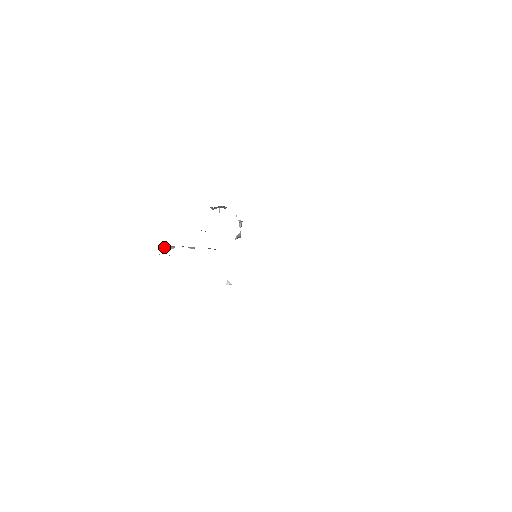
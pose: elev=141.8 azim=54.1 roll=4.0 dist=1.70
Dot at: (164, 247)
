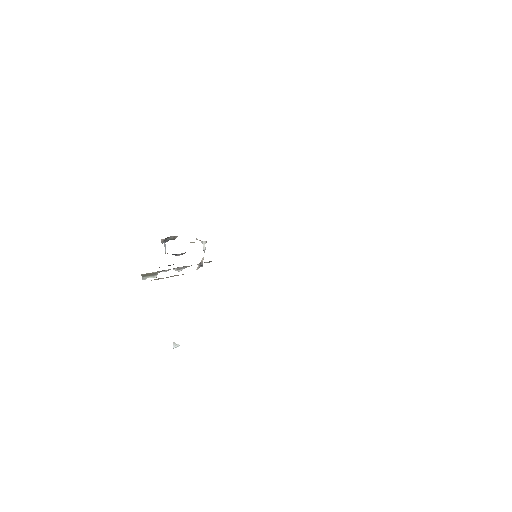
Dot at: (144, 279)
